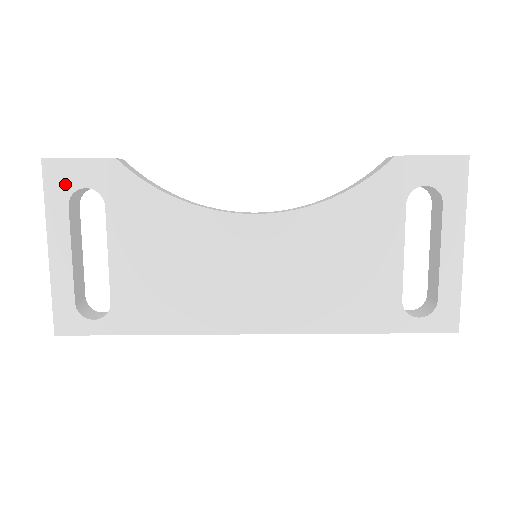
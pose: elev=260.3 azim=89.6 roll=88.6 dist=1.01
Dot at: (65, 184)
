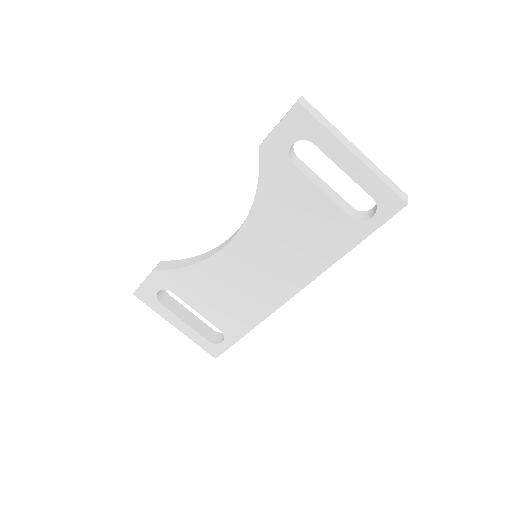
Dot at: (151, 297)
